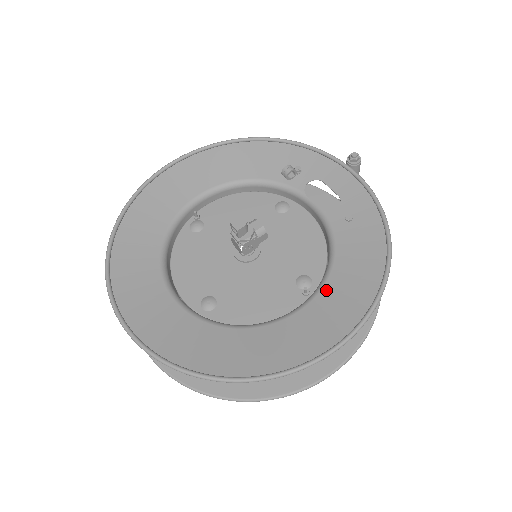
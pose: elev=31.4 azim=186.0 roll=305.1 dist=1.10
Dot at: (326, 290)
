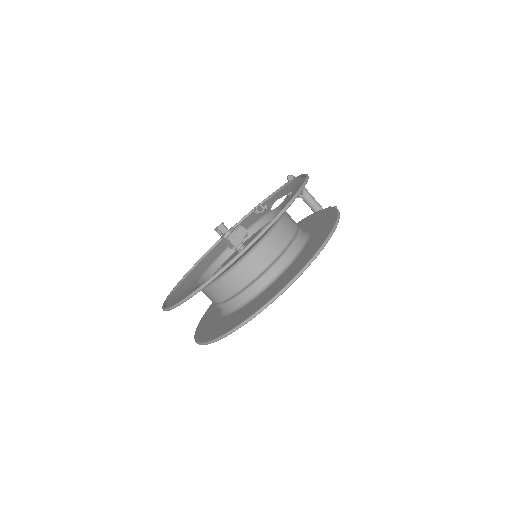
Dot at: occluded
